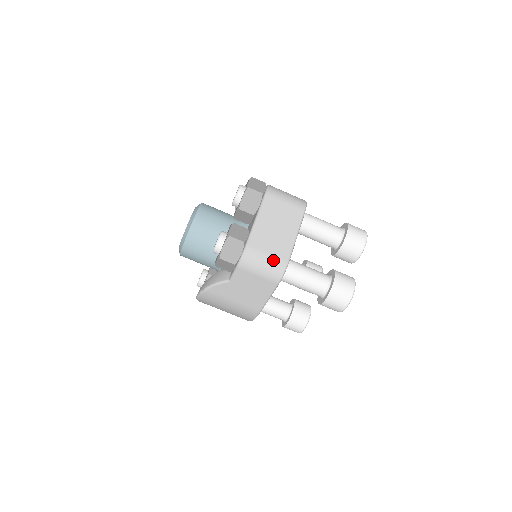
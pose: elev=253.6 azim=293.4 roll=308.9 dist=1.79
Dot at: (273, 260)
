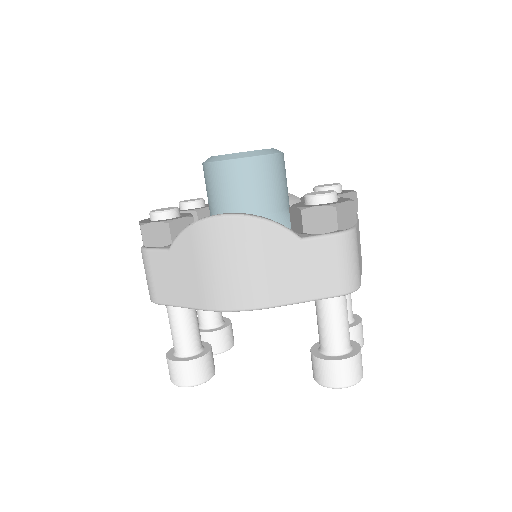
Dot at: (359, 268)
